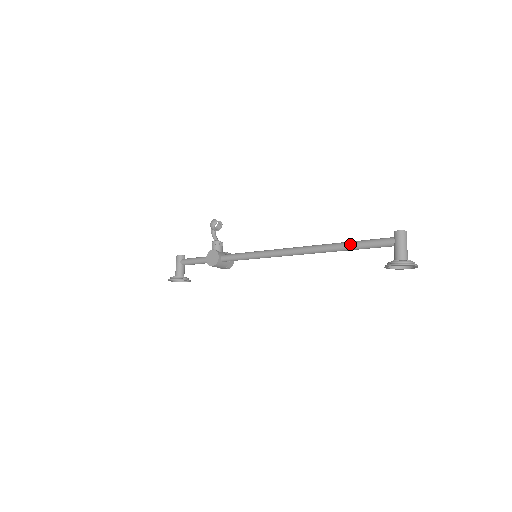
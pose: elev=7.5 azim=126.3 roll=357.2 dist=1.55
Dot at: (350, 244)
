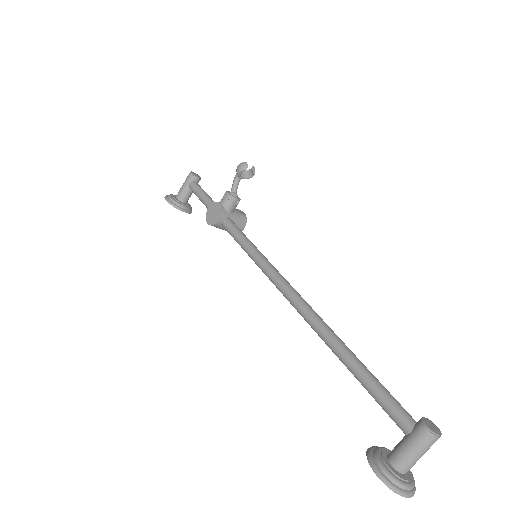
Dot at: (355, 368)
